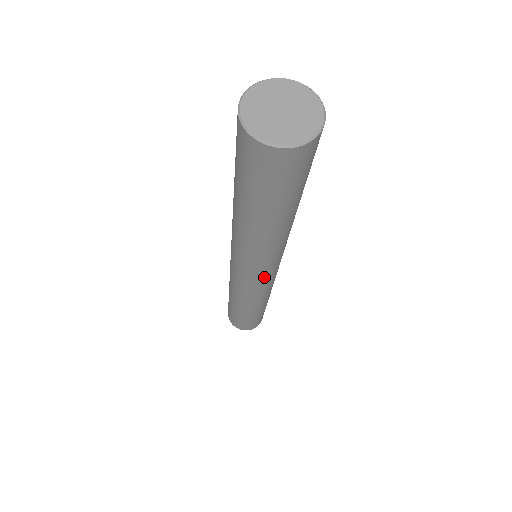
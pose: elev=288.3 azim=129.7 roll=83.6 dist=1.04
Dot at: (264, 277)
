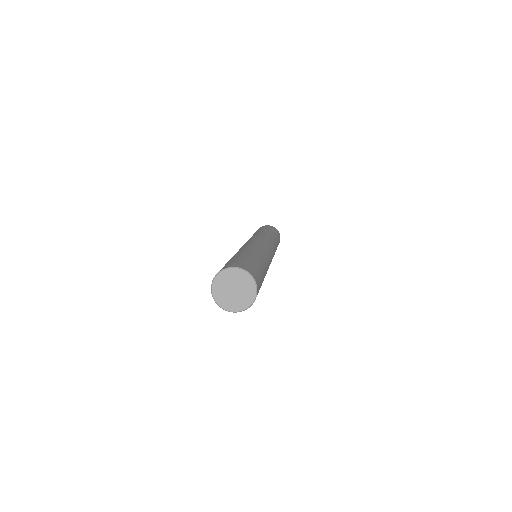
Dot at: occluded
